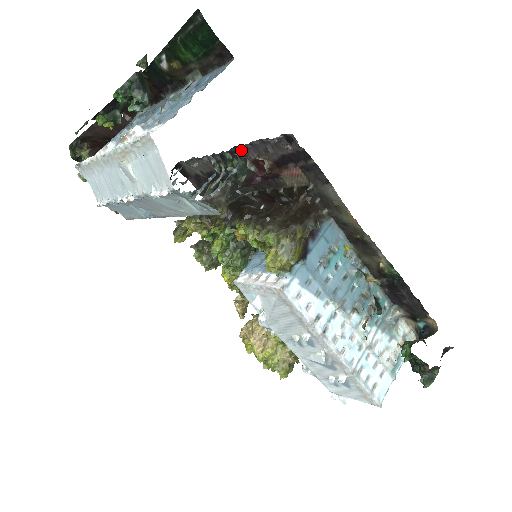
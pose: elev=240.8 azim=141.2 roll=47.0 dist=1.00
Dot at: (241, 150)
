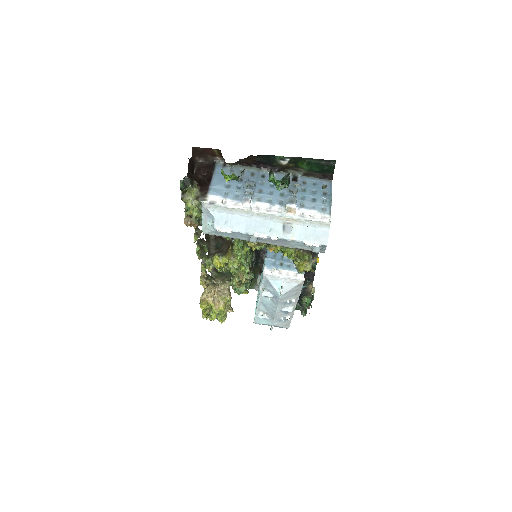
Dot at: occluded
